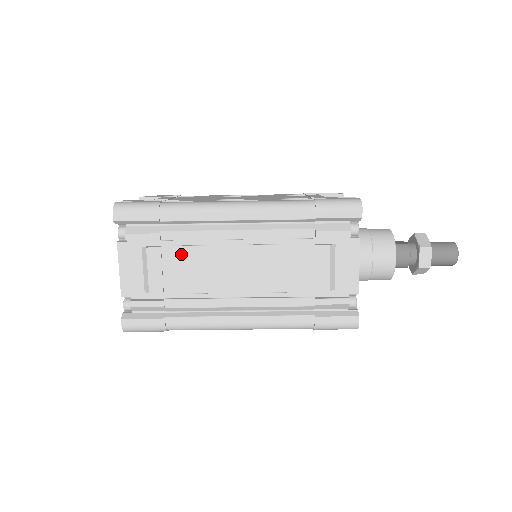
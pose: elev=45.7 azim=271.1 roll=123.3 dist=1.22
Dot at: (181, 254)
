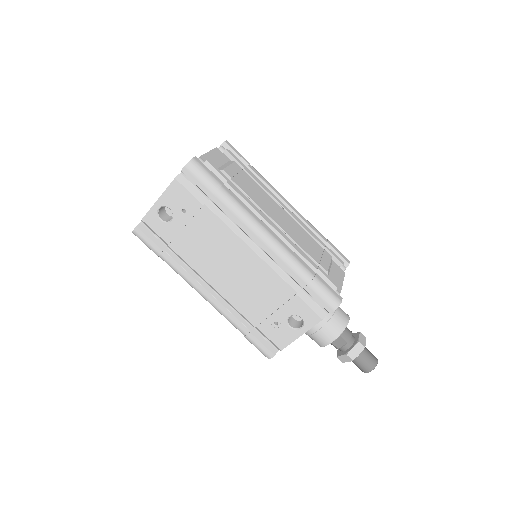
Dot at: (251, 181)
